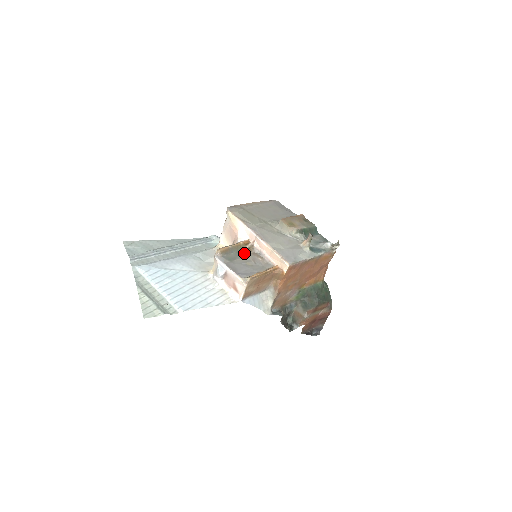
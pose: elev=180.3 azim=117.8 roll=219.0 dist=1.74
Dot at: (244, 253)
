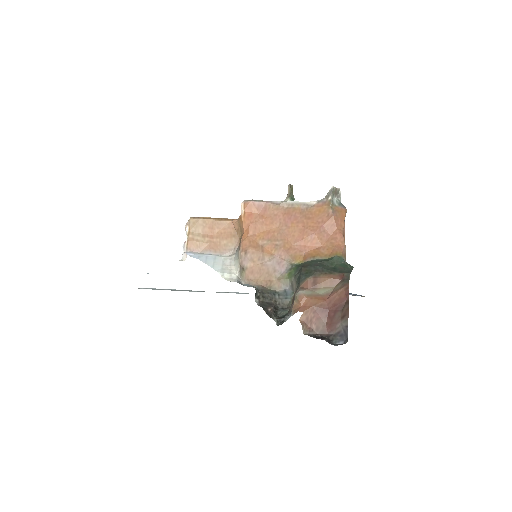
Dot at: occluded
